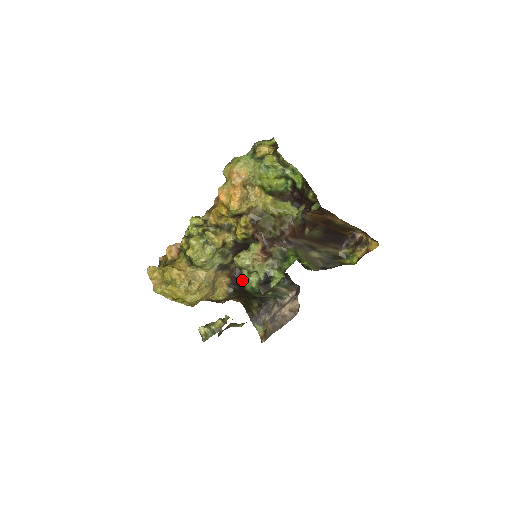
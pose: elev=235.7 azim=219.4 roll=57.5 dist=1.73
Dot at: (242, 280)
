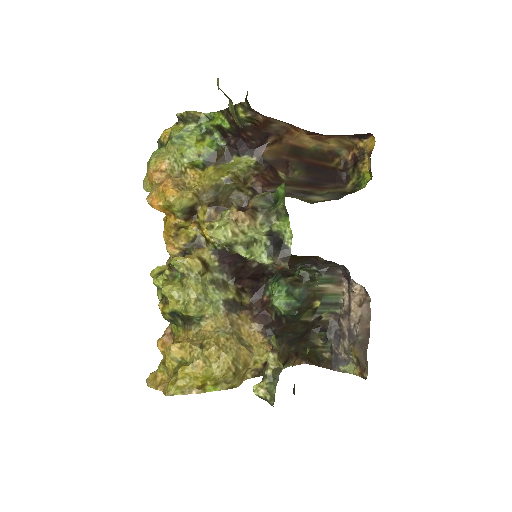
Dot at: (270, 309)
